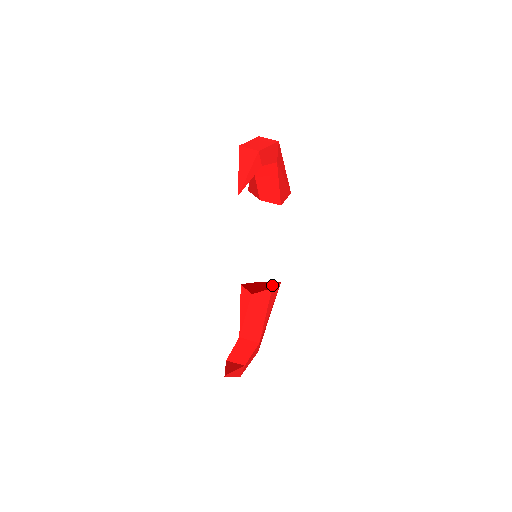
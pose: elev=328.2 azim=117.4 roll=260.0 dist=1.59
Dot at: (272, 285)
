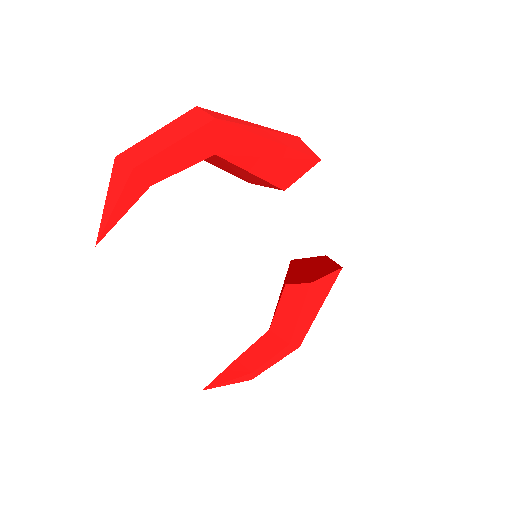
Dot at: (334, 267)
